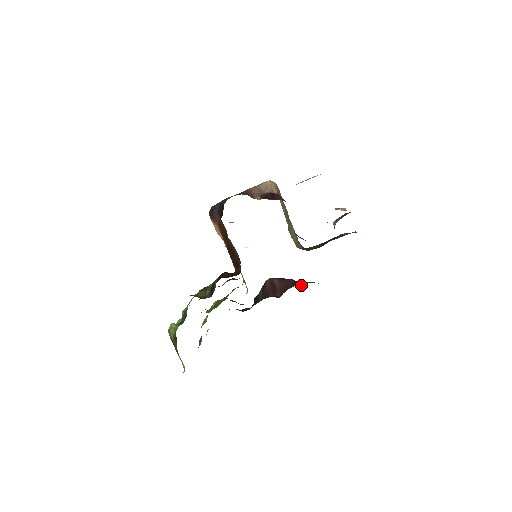
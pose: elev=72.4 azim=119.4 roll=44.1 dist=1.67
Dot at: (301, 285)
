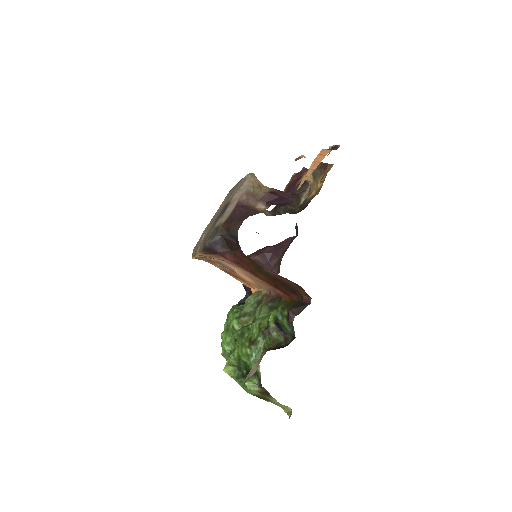
Dot at: (285, 248)
